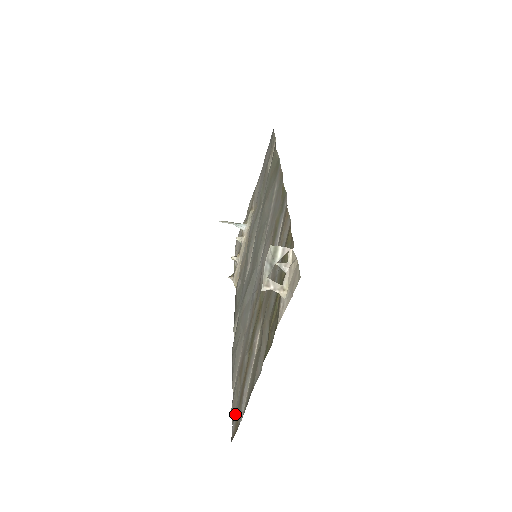
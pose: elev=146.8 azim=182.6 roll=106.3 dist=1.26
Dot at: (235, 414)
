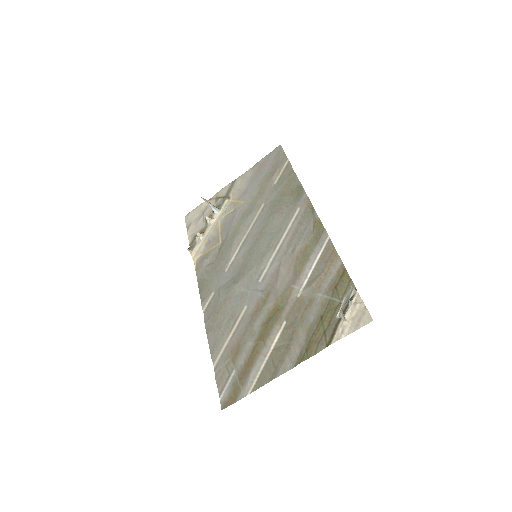
Dot at: (227, 387)
